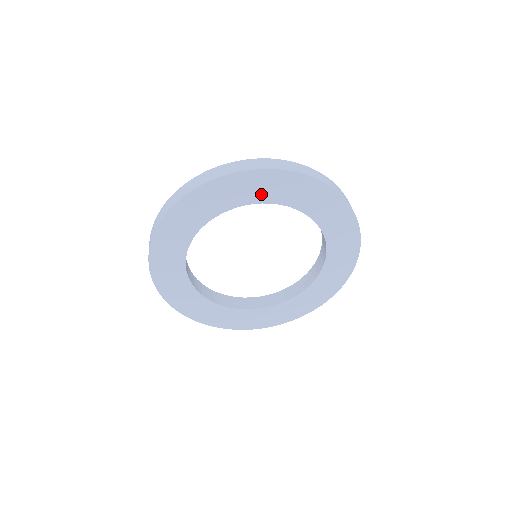
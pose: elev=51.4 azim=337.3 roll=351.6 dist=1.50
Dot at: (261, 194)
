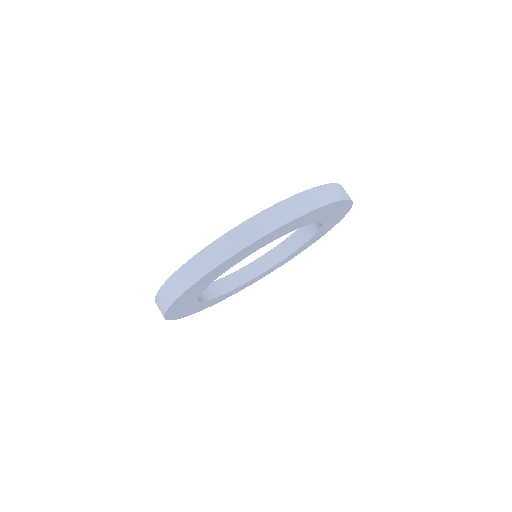
Dot at: (294, 227)
